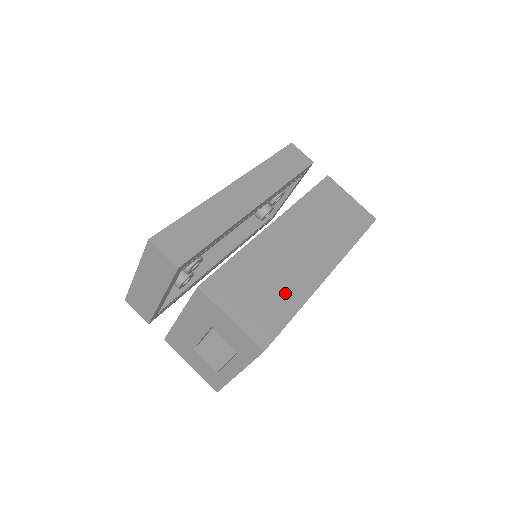
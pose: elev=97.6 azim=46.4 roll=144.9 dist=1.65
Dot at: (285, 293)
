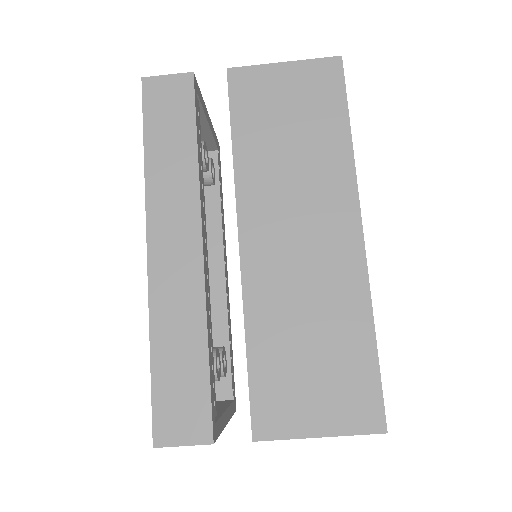
Dot at: (341, 328)
